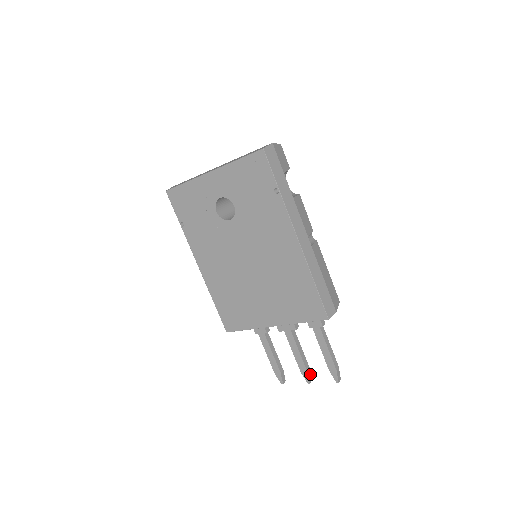
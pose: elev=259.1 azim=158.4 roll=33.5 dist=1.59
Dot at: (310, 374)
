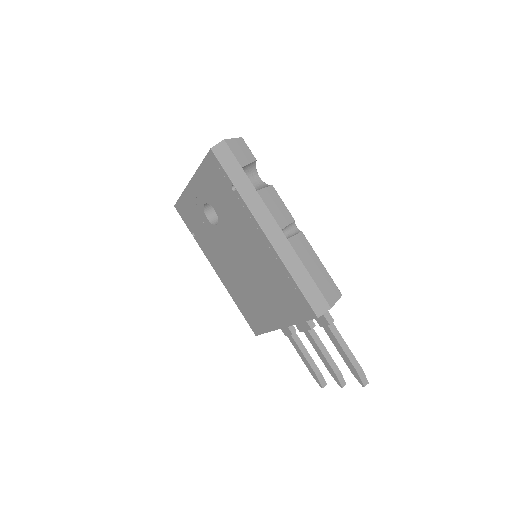
Dot at: (342, 377)
